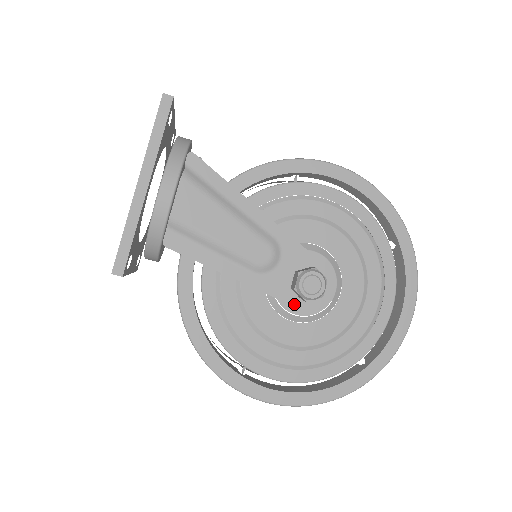
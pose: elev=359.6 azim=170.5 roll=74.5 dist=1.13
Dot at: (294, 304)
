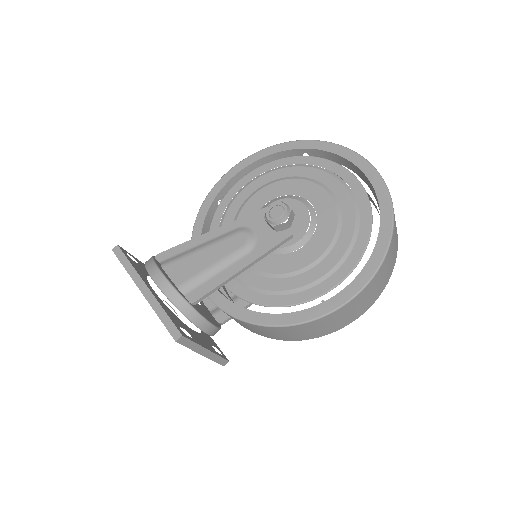
Dot at: (289, 235)
